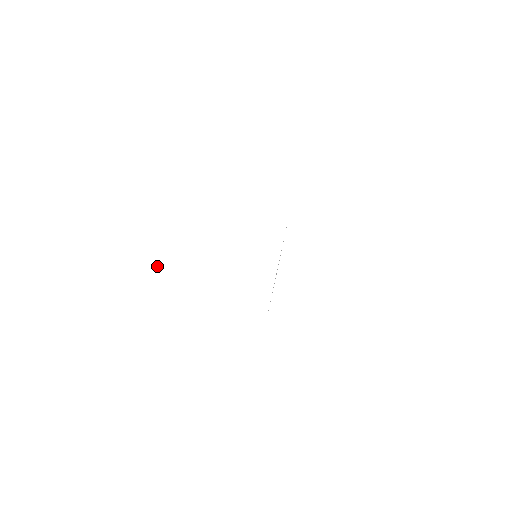
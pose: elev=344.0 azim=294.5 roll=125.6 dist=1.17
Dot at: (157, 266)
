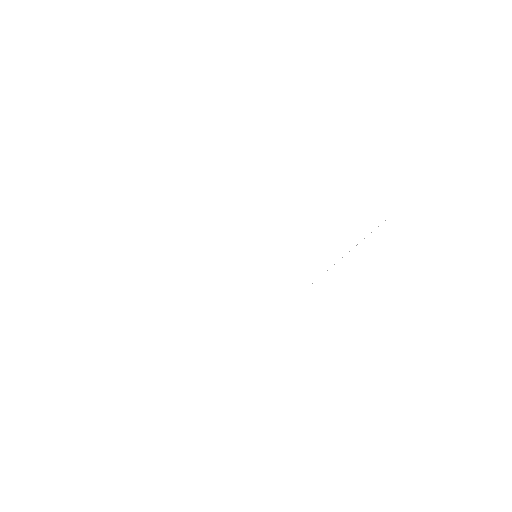
Dot at: occluded
